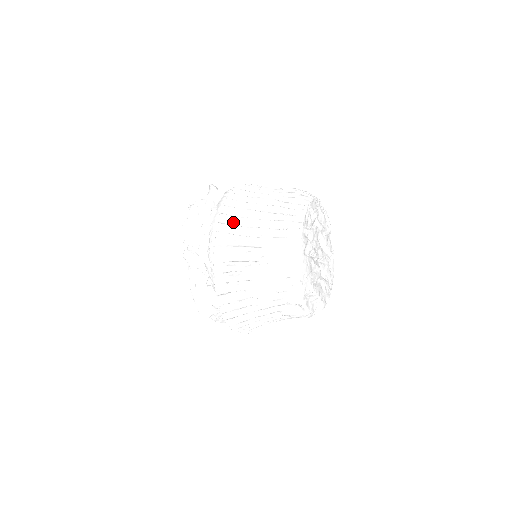
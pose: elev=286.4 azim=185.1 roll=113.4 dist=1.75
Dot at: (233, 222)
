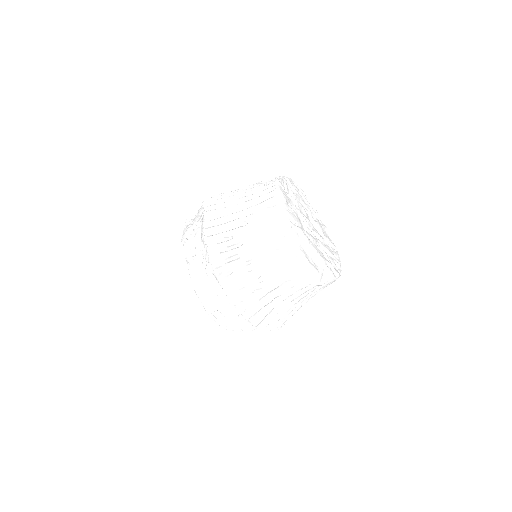
Dot at: occluded
